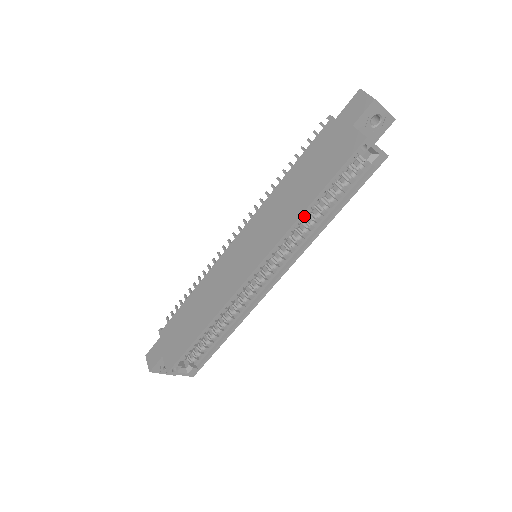
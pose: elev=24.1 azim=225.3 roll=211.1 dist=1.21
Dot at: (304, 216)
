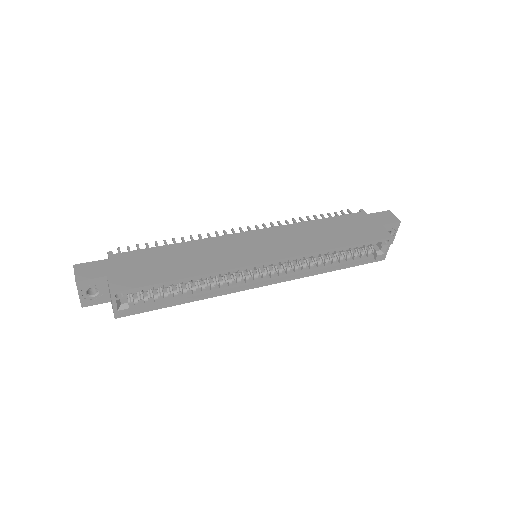
Dot at: (323, 253)
